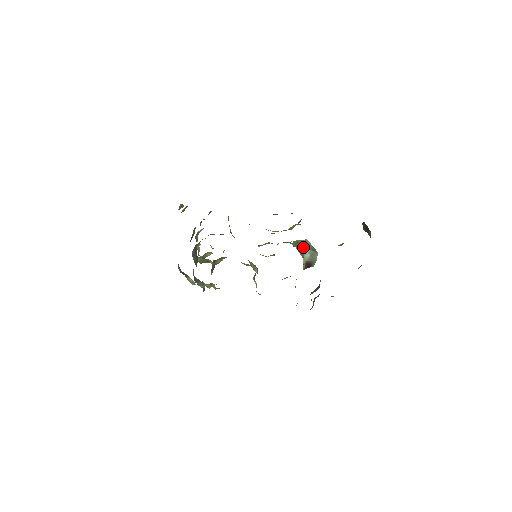
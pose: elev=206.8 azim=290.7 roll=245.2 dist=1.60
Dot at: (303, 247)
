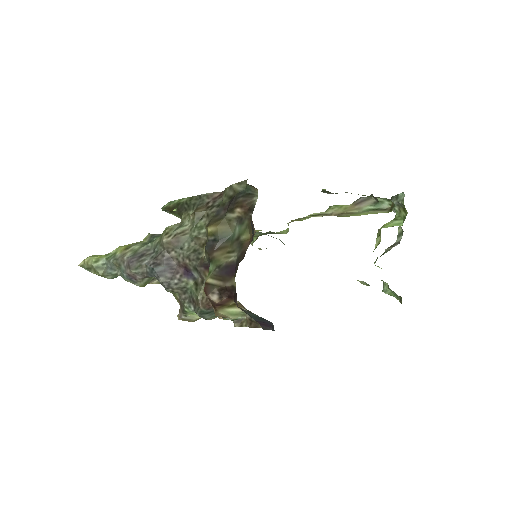
Dot at: occluded
